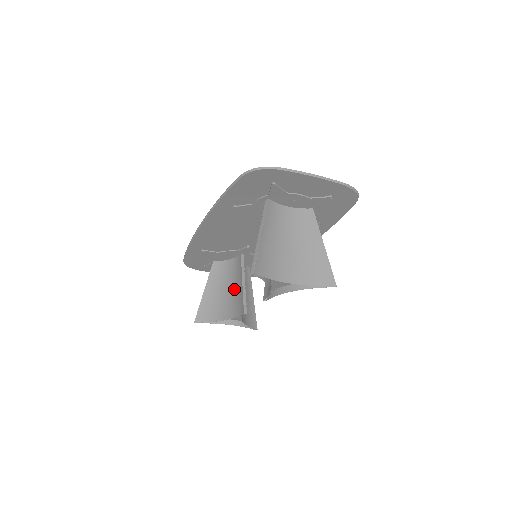
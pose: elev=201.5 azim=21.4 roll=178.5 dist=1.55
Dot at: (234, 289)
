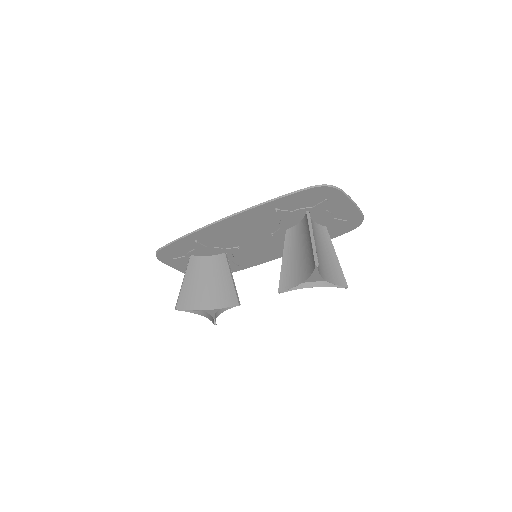
Dot at: (218, 283)
